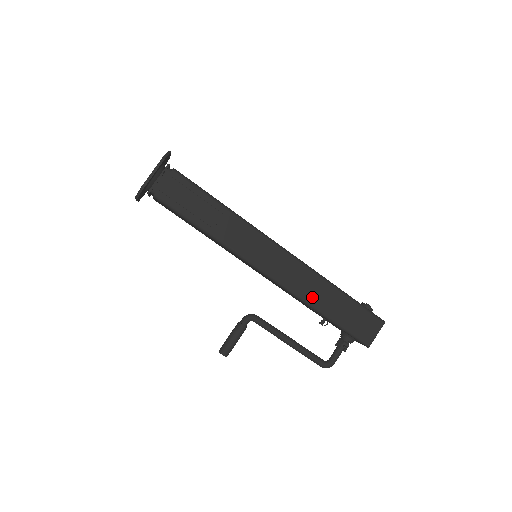
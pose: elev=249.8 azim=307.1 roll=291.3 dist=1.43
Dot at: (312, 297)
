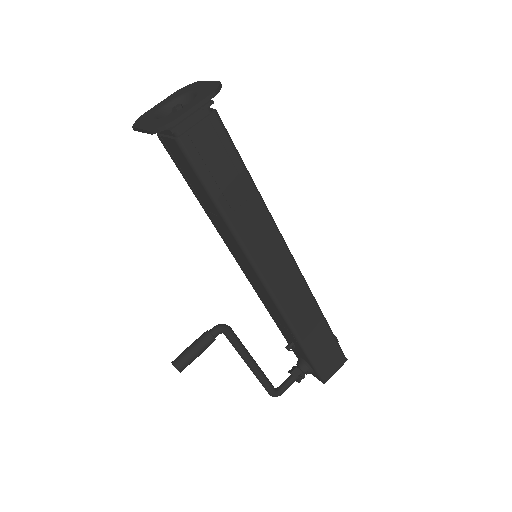
Dot at: (299, 322)
